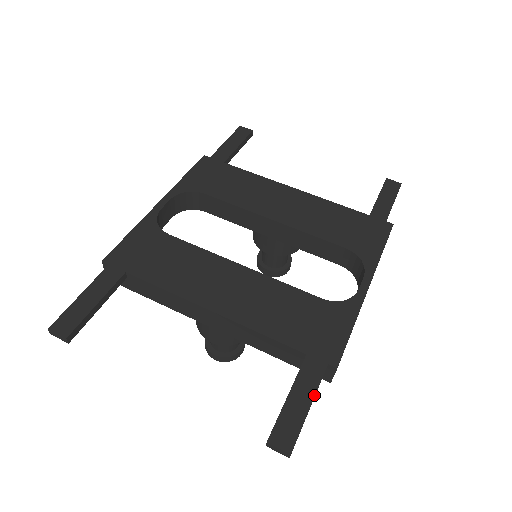
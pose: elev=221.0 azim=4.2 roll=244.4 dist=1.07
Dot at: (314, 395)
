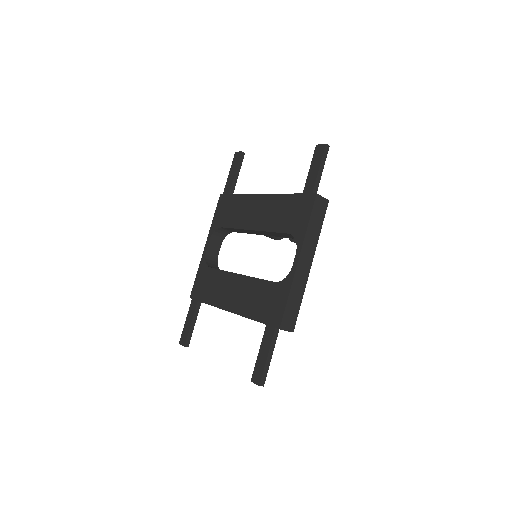
Dot at: (269, 350)
